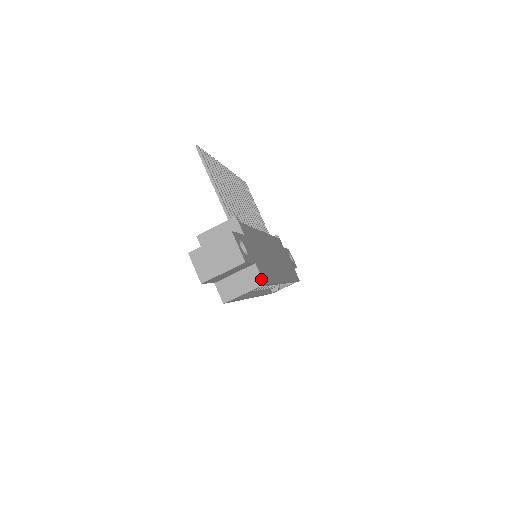
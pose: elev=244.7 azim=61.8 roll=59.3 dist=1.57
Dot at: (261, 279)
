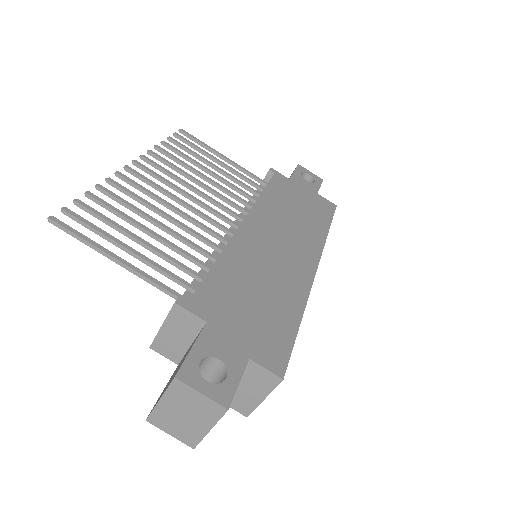
Dot at: (273, 375)
